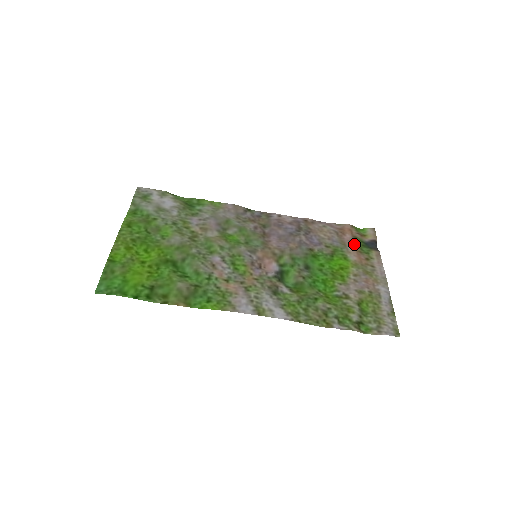
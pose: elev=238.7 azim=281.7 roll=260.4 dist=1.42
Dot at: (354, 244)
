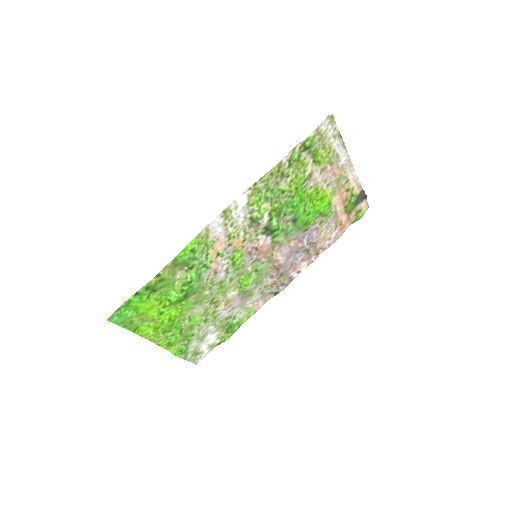
Dot at: (344, 209)
